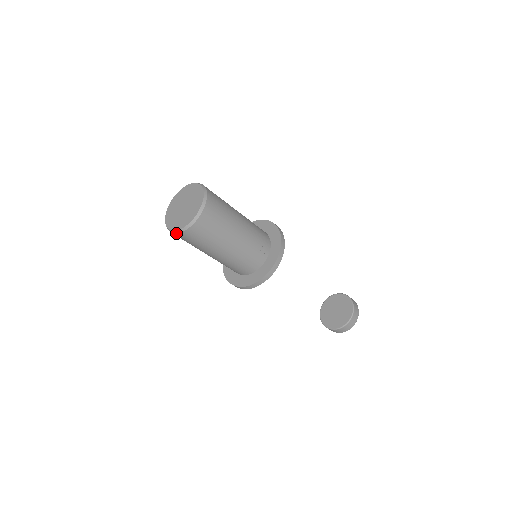
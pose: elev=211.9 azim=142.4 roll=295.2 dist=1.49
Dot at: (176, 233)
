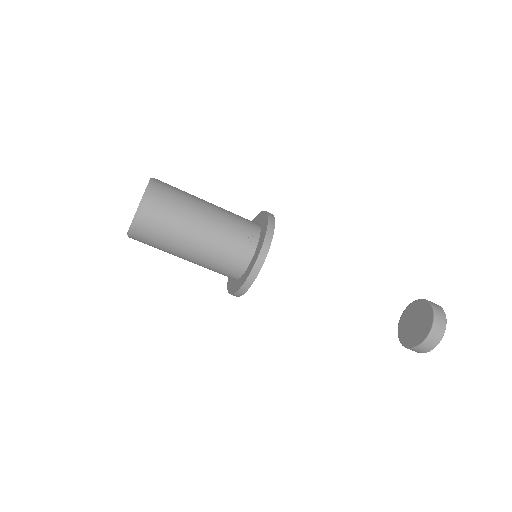
Dot at: (130, 234)
